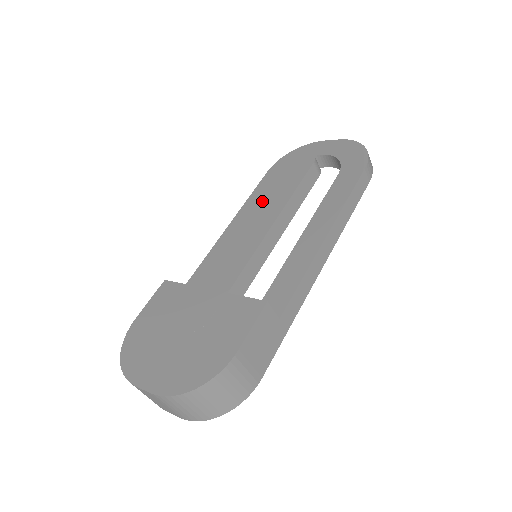
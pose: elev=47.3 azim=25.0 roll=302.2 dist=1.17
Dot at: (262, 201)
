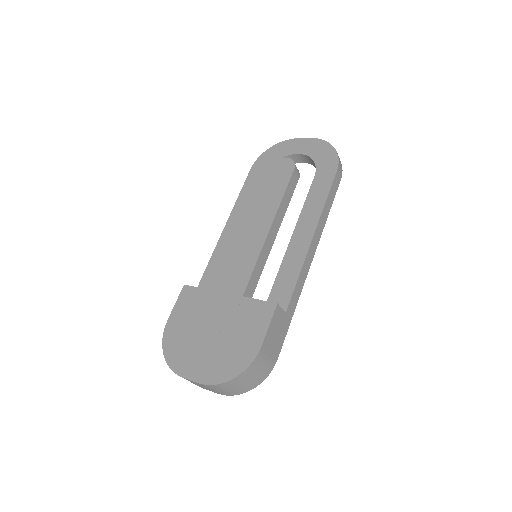
Dot at: (255, 208)
